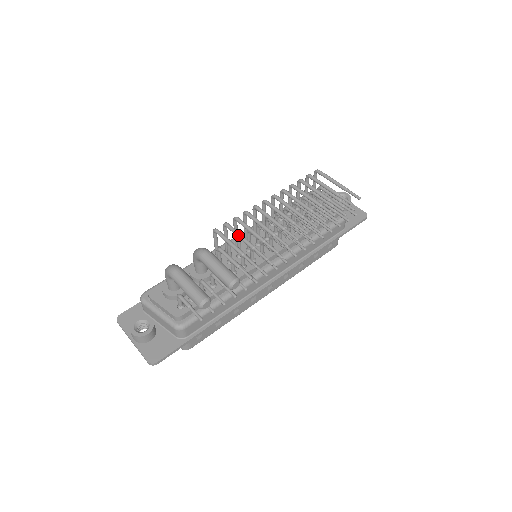
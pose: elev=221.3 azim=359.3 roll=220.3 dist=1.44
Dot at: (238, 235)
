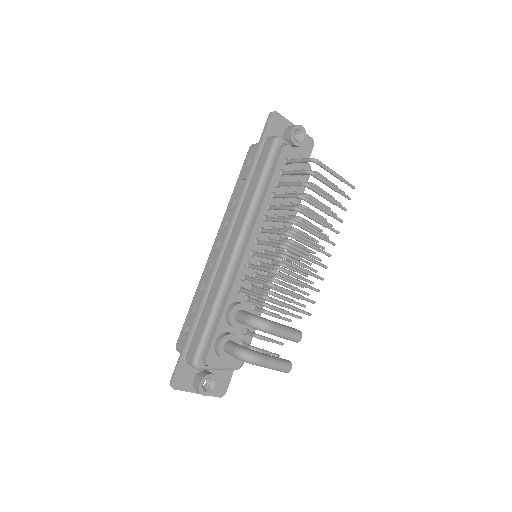
Dot at: occluded
